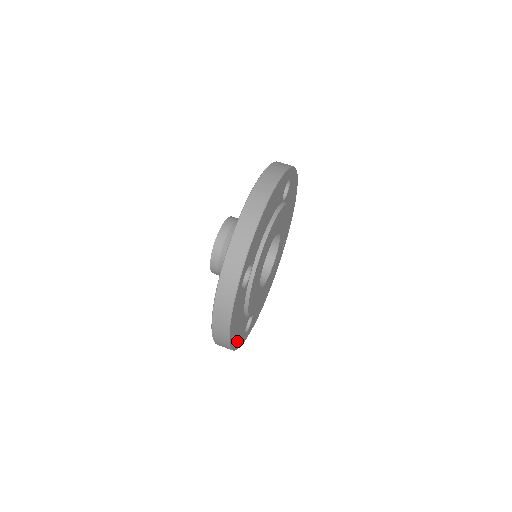
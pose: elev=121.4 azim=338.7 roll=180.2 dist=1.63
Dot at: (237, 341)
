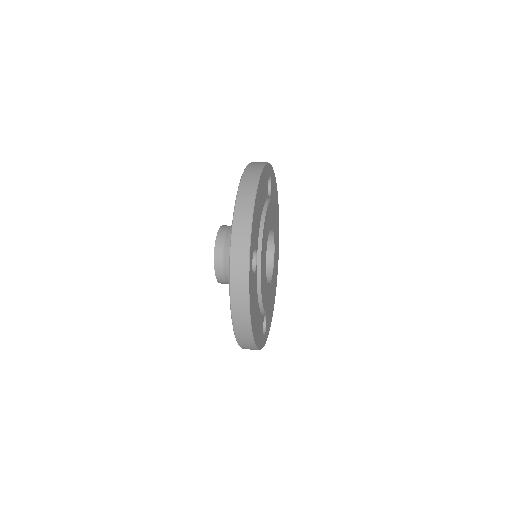
Dot at: (258, 339)
